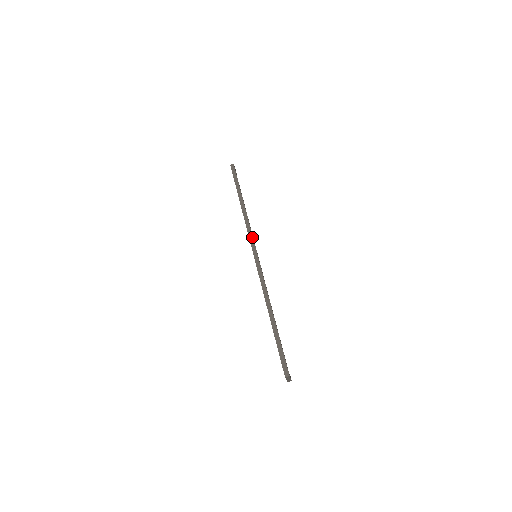
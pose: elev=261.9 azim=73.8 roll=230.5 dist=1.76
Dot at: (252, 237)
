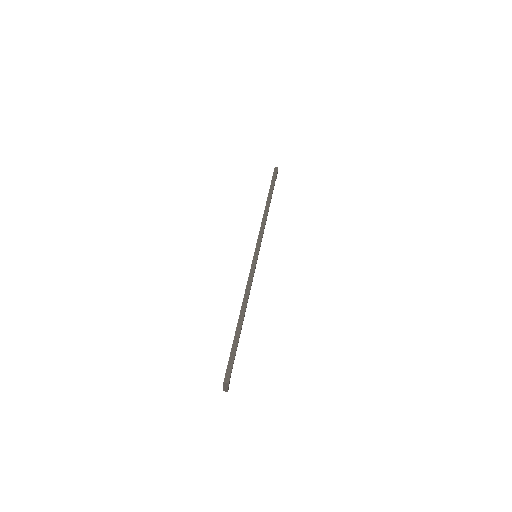
Dot at: (261, 237)
